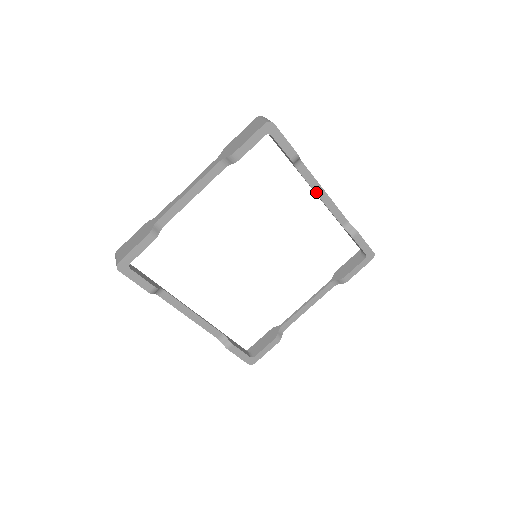
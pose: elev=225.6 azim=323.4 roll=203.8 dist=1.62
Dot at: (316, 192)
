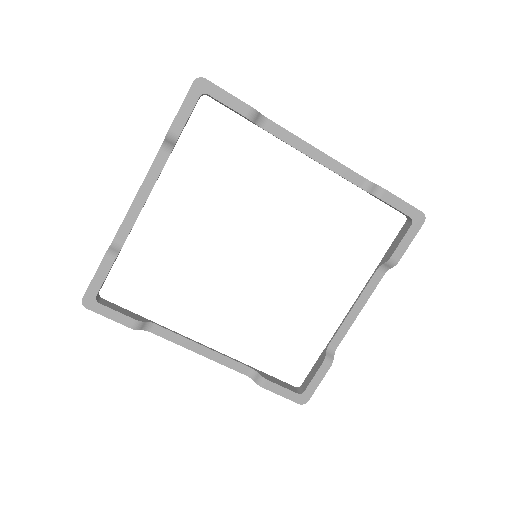
Dot at: (303, 152)
